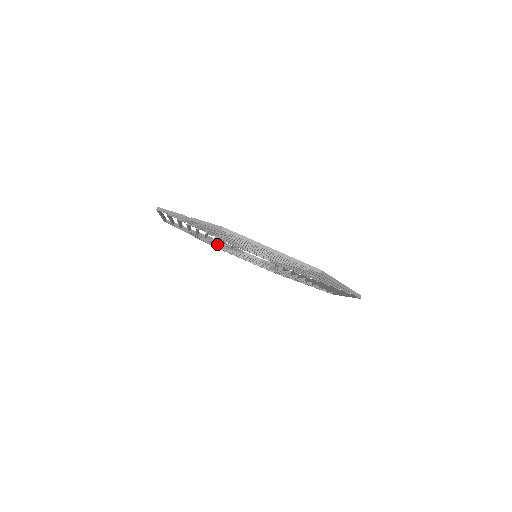
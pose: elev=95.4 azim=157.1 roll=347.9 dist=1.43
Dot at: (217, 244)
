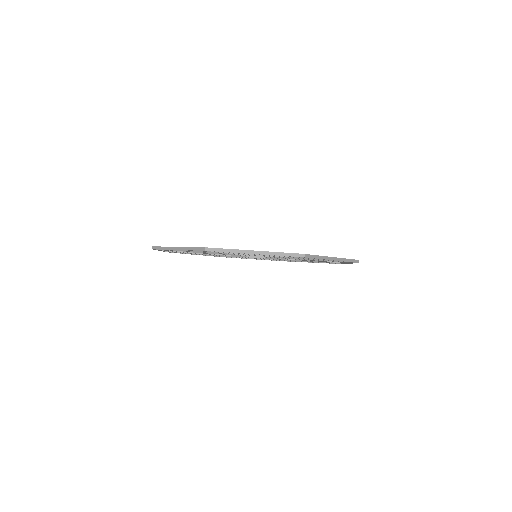
Dot at: occluded
